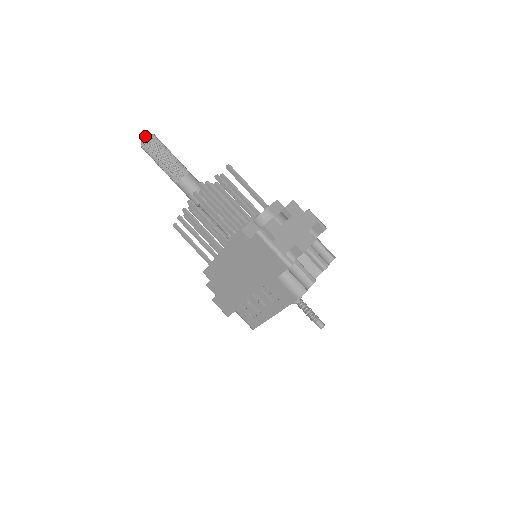
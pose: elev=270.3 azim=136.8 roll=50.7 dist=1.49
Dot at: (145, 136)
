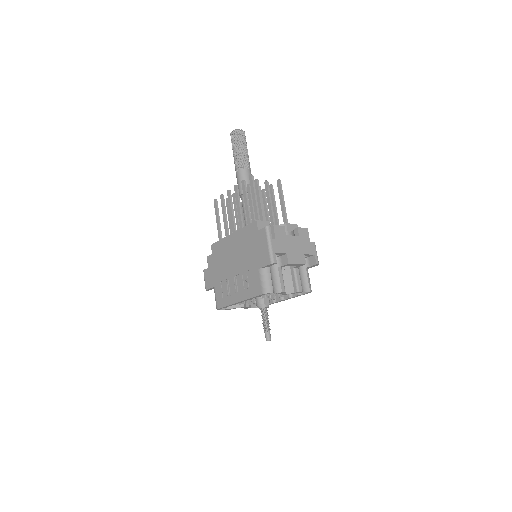
Dot at: occluded
